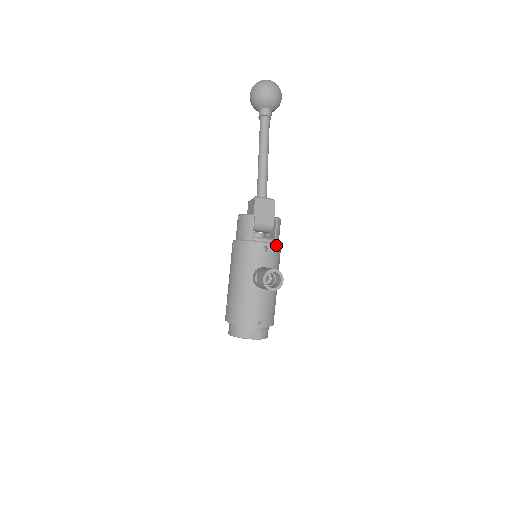
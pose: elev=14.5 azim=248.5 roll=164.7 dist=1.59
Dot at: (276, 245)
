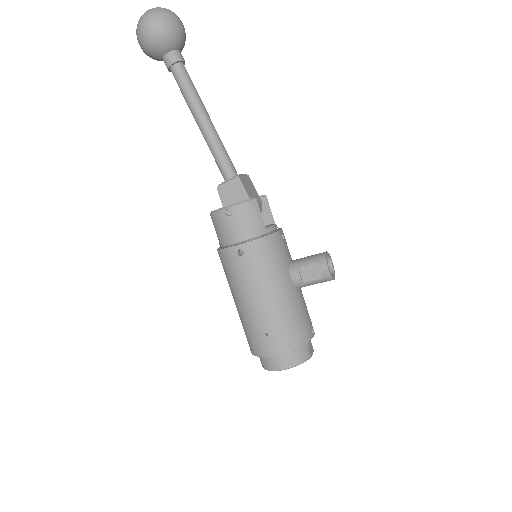
Dot at: occluded
